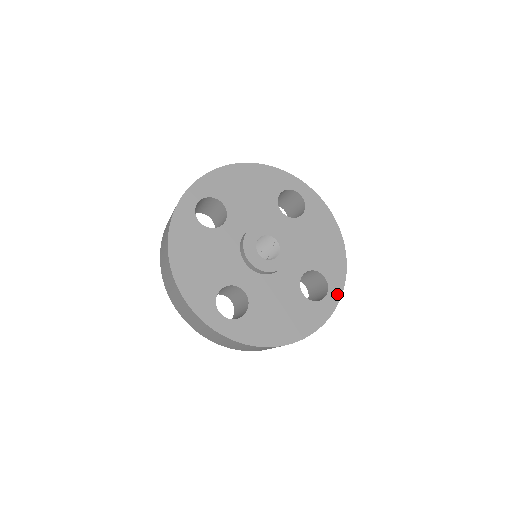
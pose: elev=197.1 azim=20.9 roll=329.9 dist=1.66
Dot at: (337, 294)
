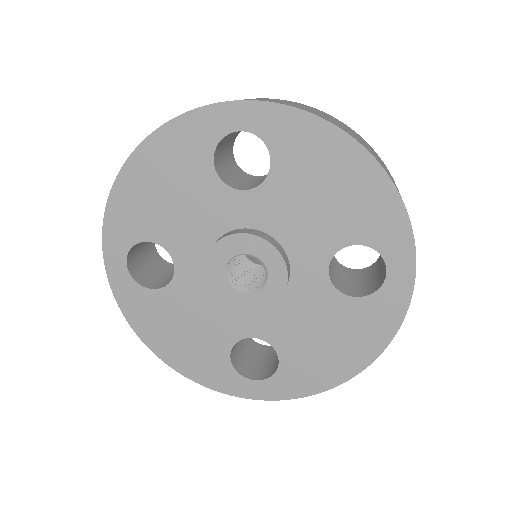
Dot at: (406, 260)
